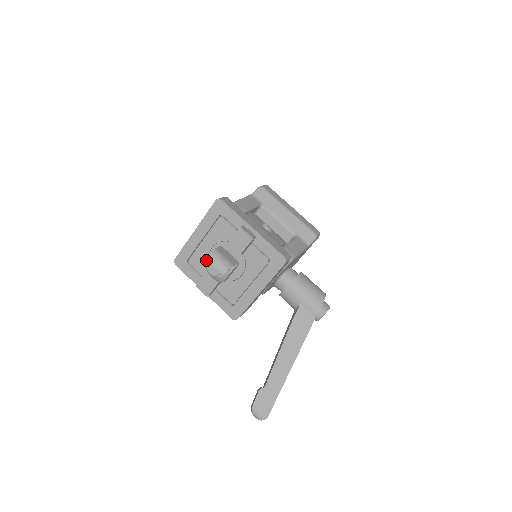
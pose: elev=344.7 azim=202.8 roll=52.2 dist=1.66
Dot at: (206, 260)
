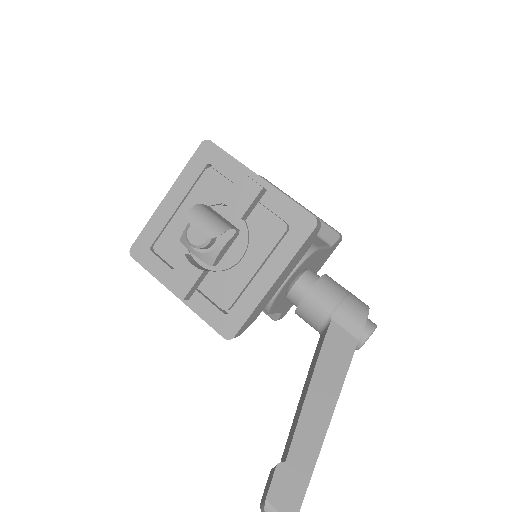
Dot at: occluded
